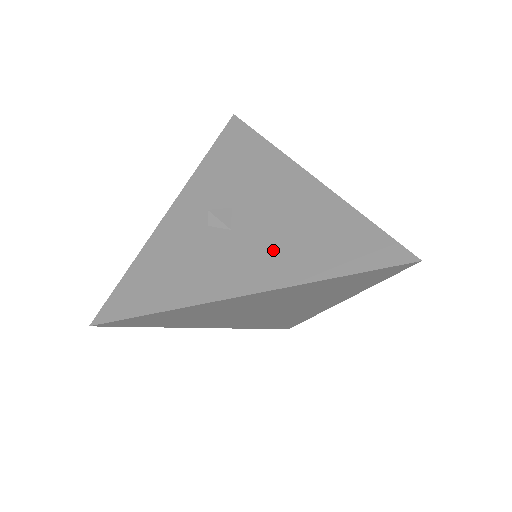
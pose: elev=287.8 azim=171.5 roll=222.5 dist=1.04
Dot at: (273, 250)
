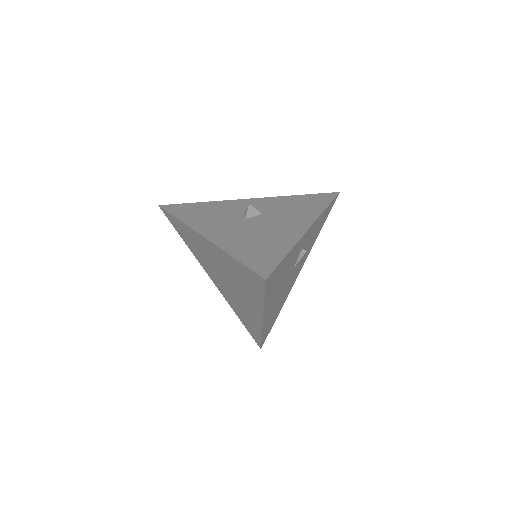
Dot at: (239, 234)
